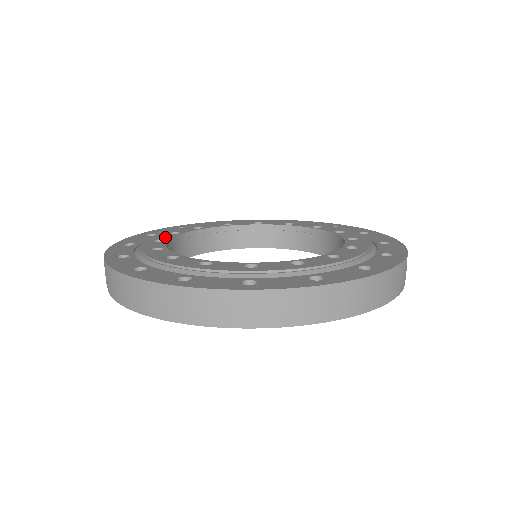
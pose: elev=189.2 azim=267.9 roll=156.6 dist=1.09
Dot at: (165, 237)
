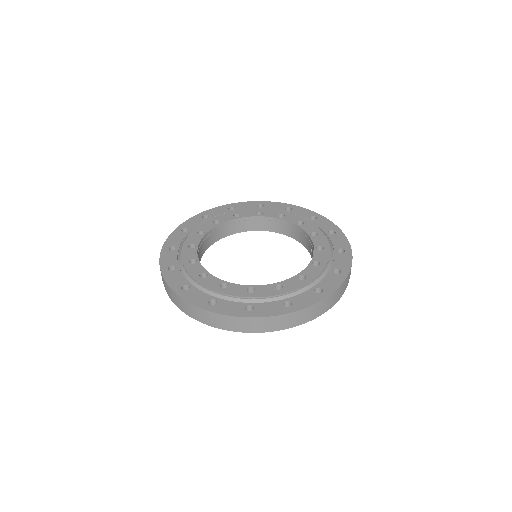
Dot at: (195, 240)
